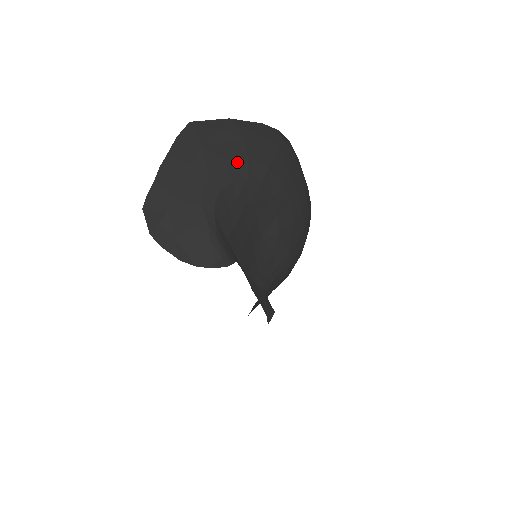
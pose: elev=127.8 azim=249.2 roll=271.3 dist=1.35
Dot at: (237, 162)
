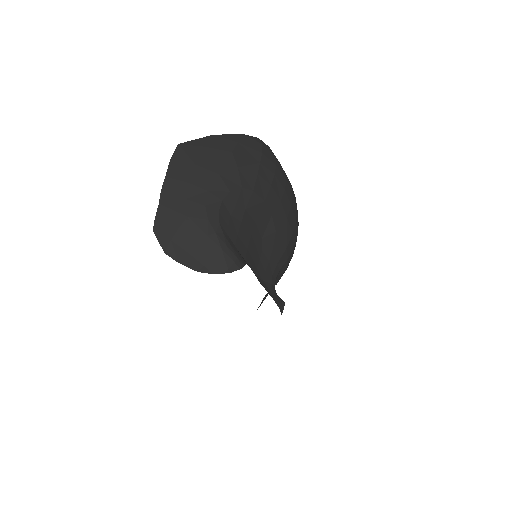
Dot at: (229, 173)
